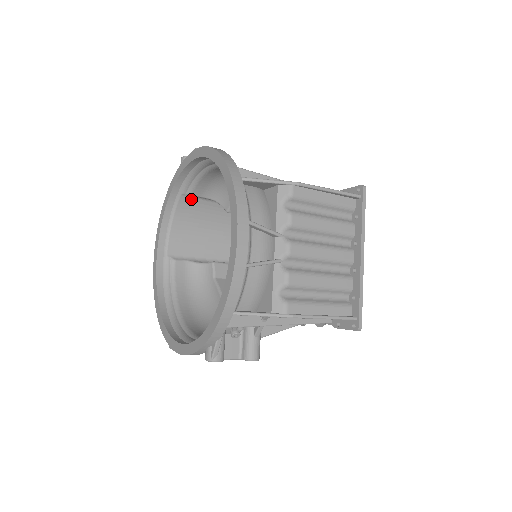
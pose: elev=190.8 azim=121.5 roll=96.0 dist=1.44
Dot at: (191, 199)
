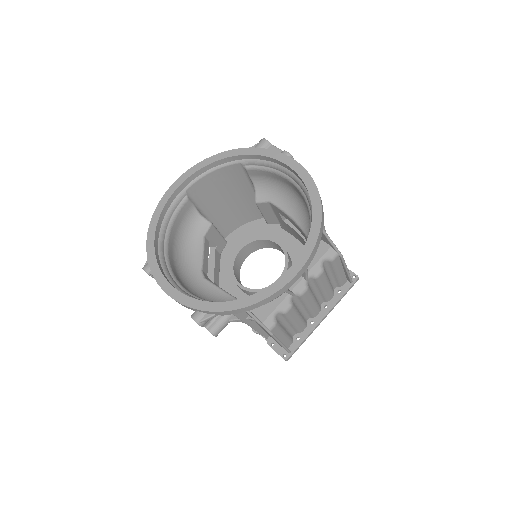
Dot at: (241, 170)
